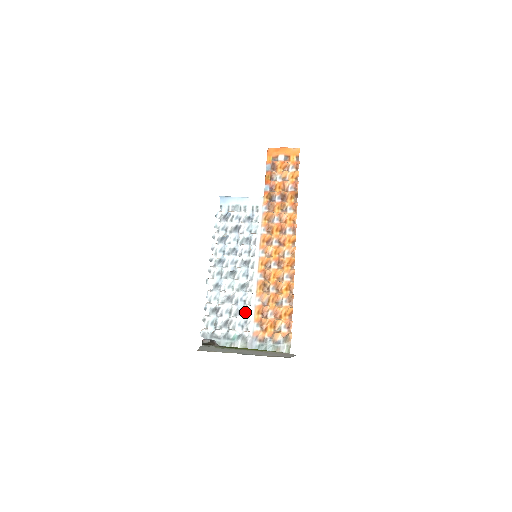
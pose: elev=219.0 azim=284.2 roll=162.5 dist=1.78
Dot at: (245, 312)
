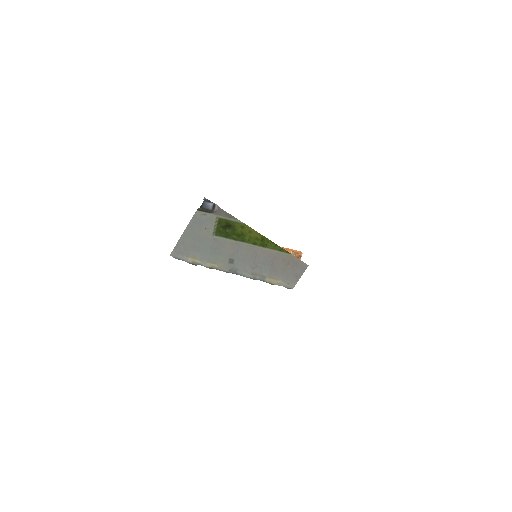
Dot at: occluded
